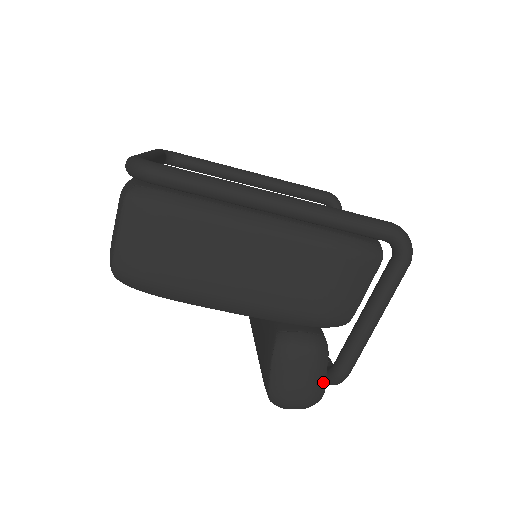
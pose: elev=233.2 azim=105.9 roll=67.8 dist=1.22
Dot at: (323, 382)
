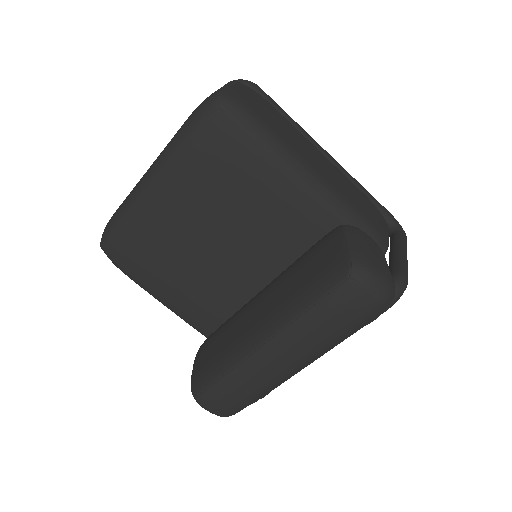
Dot at: occluded
